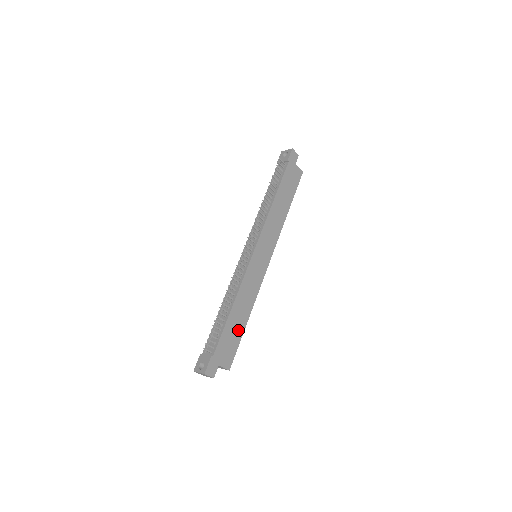
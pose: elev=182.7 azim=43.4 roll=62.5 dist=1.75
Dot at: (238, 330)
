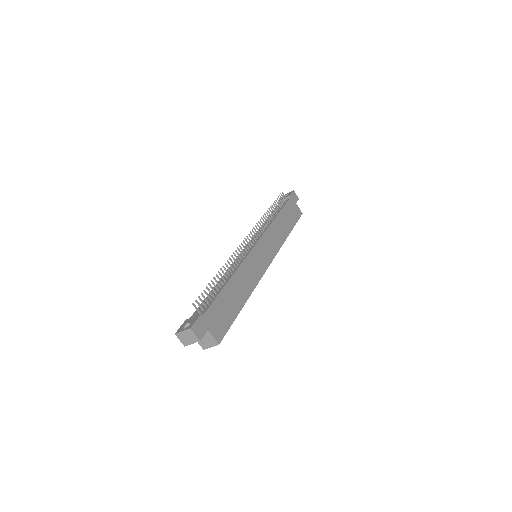
Dot at: (233, 307)
